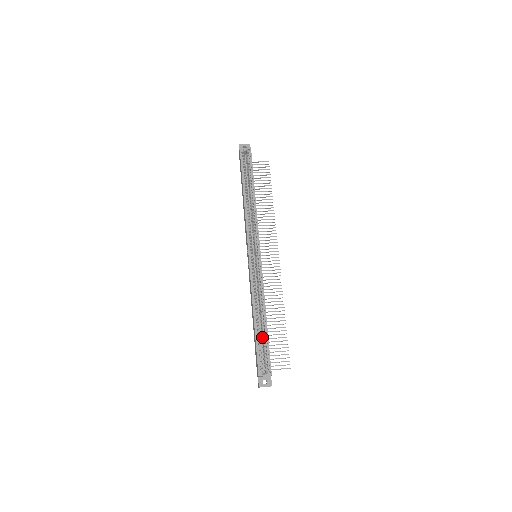
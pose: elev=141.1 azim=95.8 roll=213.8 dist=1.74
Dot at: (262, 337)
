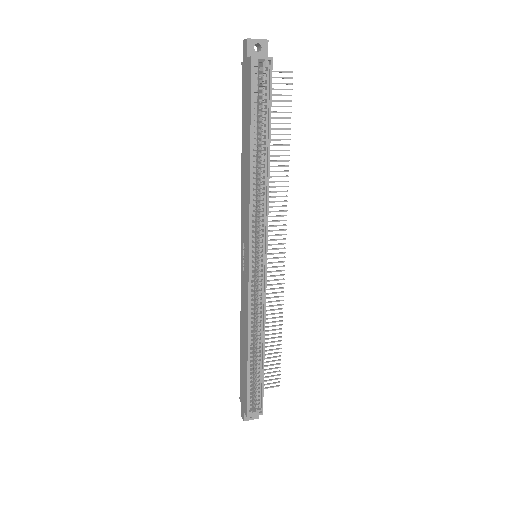
Dot at: (255, 371)
